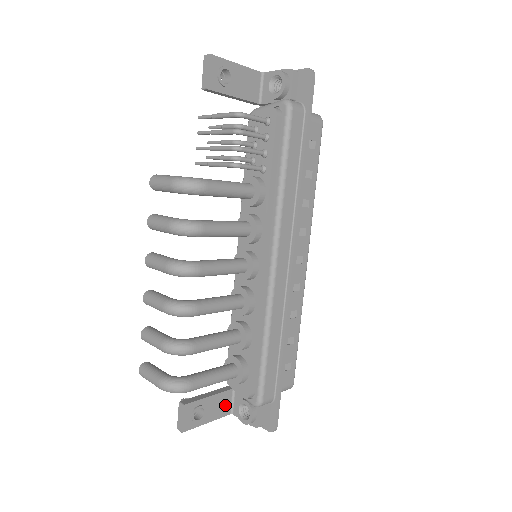
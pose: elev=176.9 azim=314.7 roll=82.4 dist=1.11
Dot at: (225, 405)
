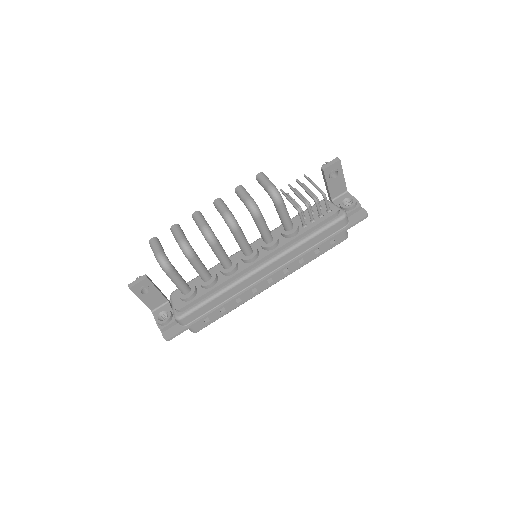
Dot at: (156, 303)
